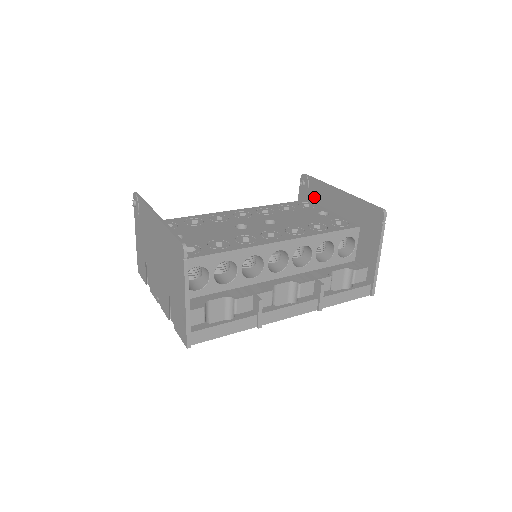
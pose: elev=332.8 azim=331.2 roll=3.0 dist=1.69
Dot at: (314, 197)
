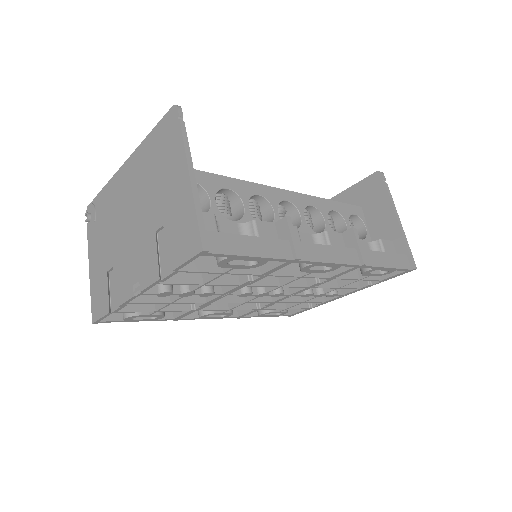
Dot at: occluded
